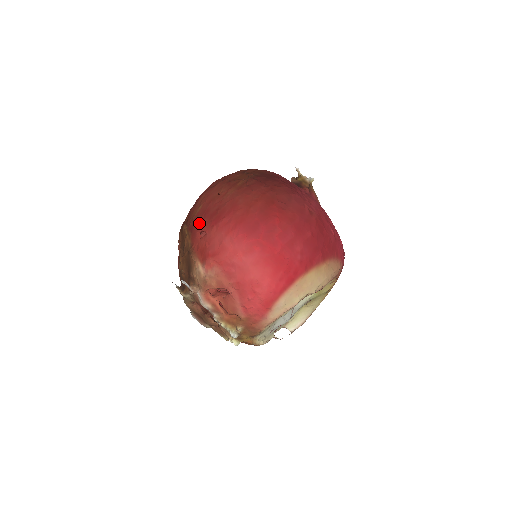
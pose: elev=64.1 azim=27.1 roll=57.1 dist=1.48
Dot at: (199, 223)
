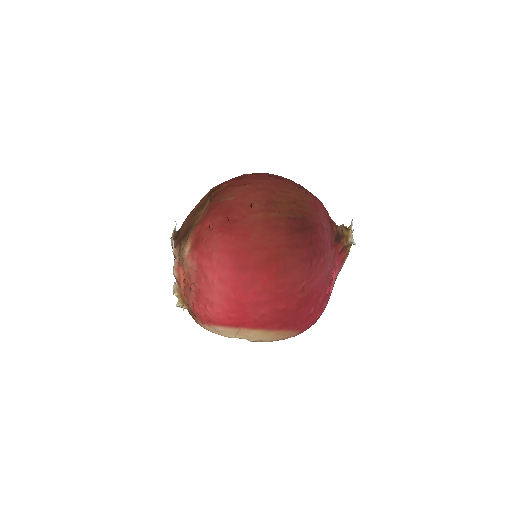
Dot at: (217, 213)
